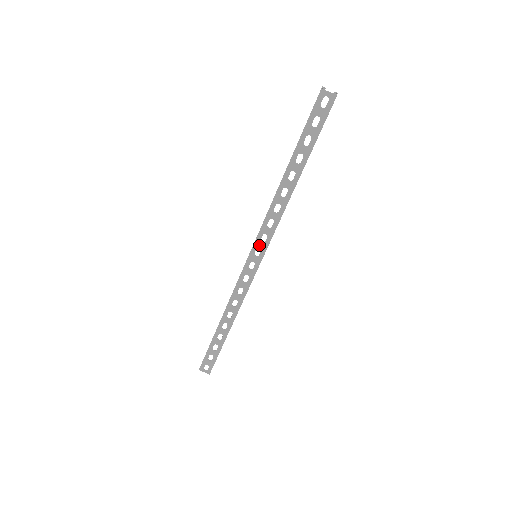
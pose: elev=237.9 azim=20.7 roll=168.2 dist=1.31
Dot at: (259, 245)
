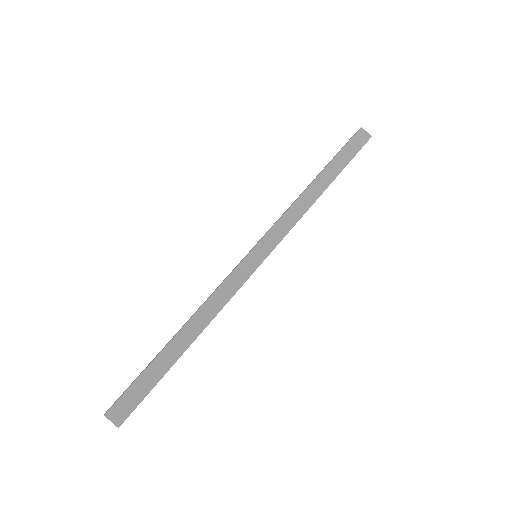
Dot at: occluded
